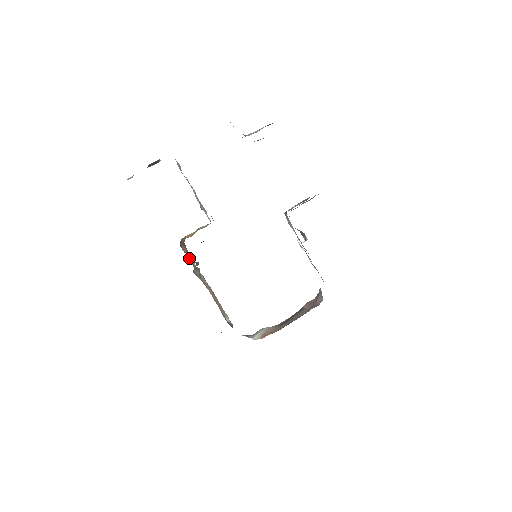
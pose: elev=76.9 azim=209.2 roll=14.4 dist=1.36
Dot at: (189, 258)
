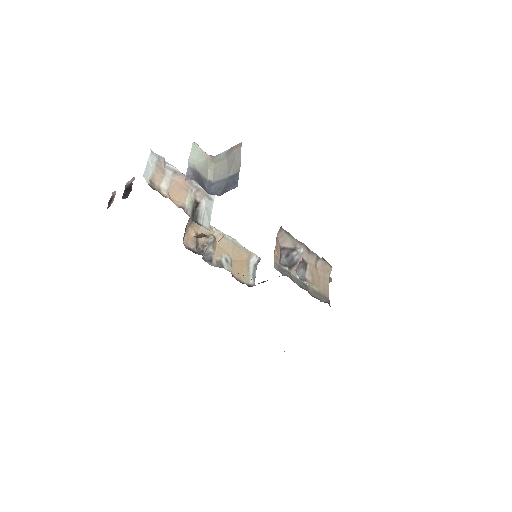
Dot at: (202, 228)
